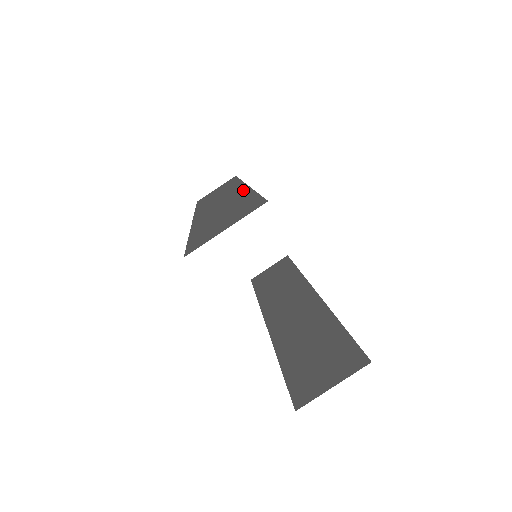
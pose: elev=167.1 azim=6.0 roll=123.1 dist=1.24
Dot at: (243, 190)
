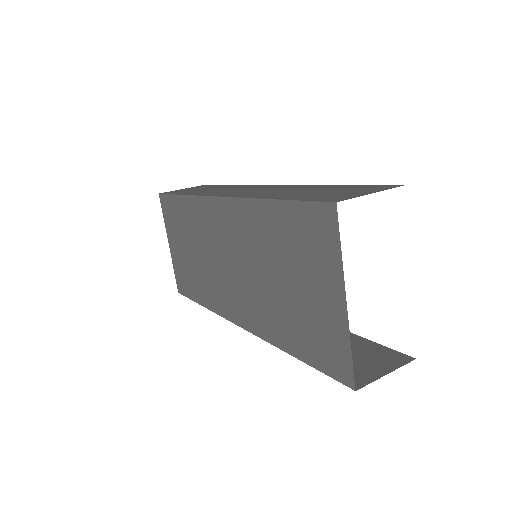
Dot at: (289, 186)
